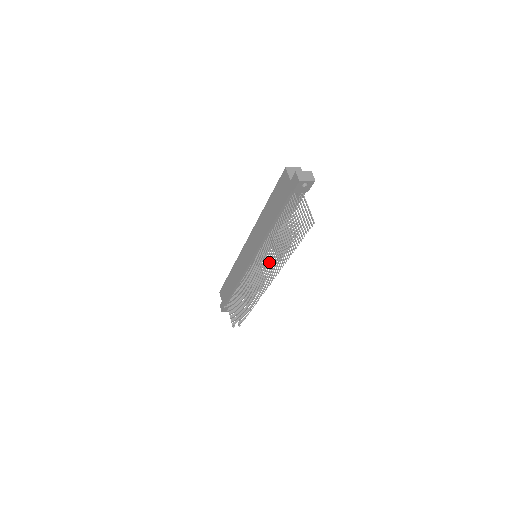
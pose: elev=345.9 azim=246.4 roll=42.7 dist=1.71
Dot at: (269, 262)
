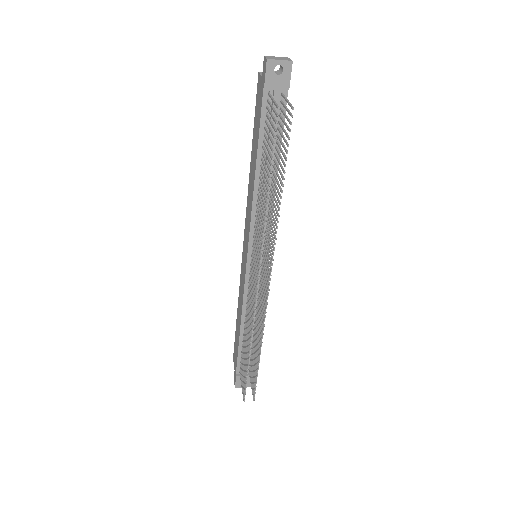
Dot at: (260, 235)
